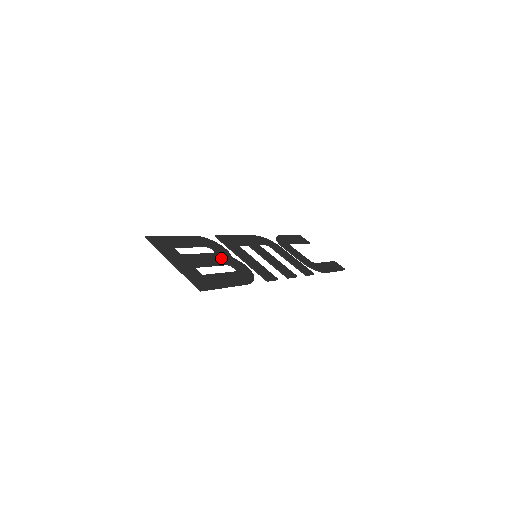
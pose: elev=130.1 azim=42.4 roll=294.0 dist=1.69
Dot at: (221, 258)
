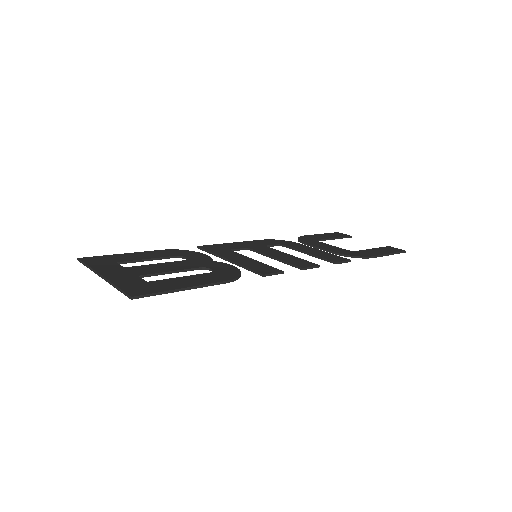
Dot at: (192, 263)
